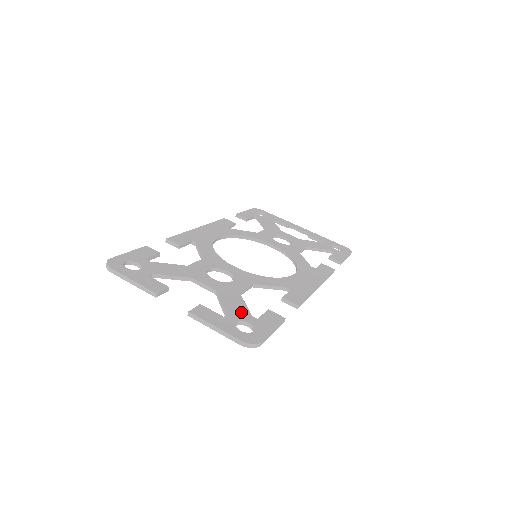
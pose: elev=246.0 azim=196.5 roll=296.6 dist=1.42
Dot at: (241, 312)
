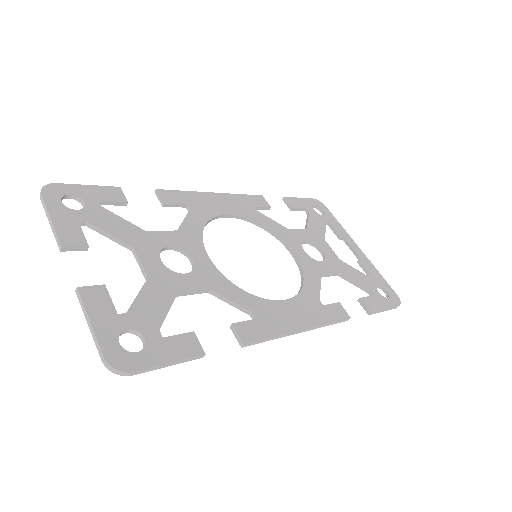
Dot at: (150, 318)
